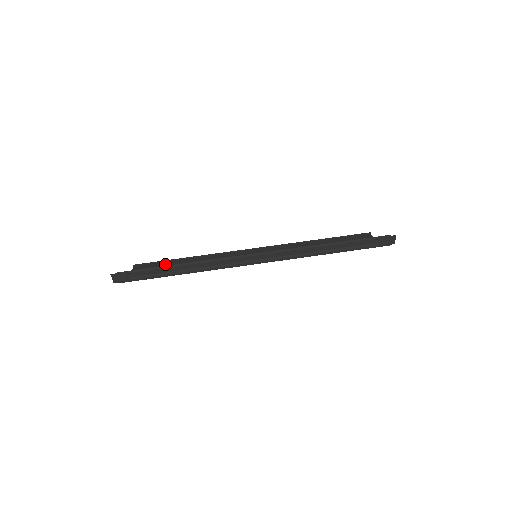
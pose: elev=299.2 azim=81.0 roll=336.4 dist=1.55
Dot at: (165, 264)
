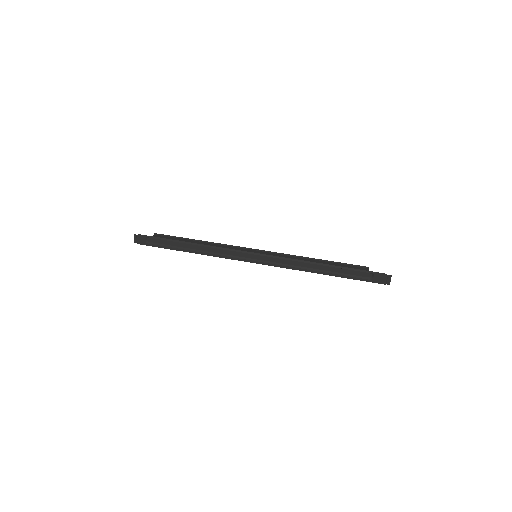
Dot at: (179, 240)
